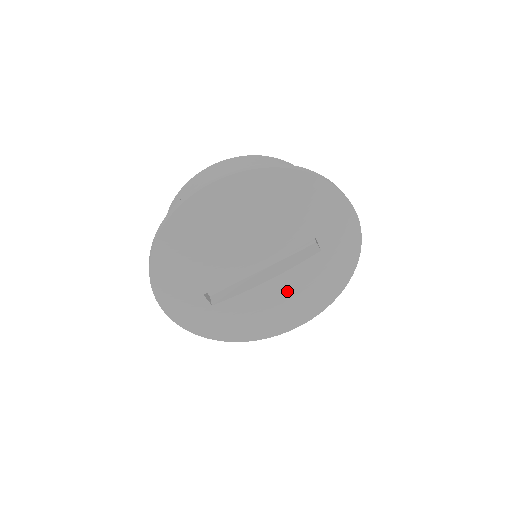
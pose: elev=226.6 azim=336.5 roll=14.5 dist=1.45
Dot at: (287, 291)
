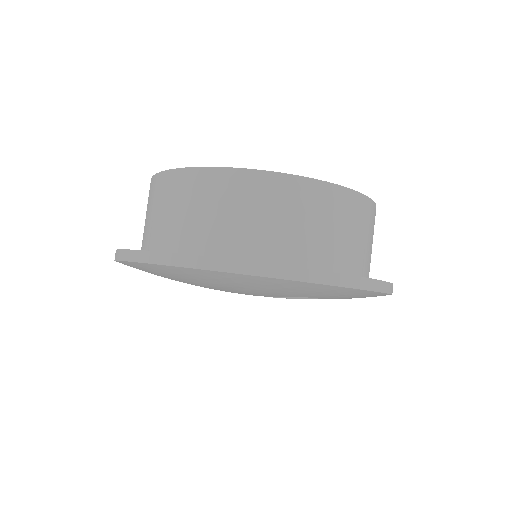
Dot at: occluded
